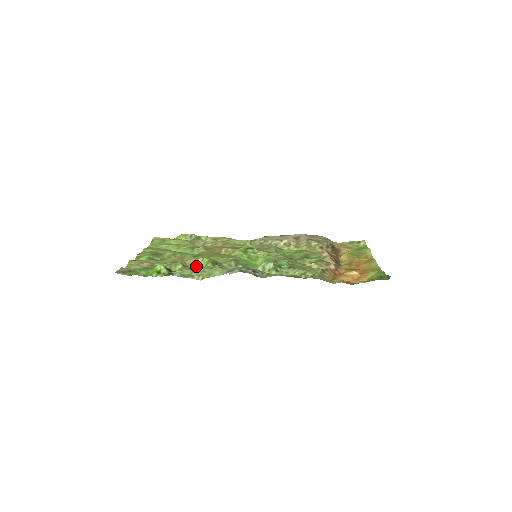
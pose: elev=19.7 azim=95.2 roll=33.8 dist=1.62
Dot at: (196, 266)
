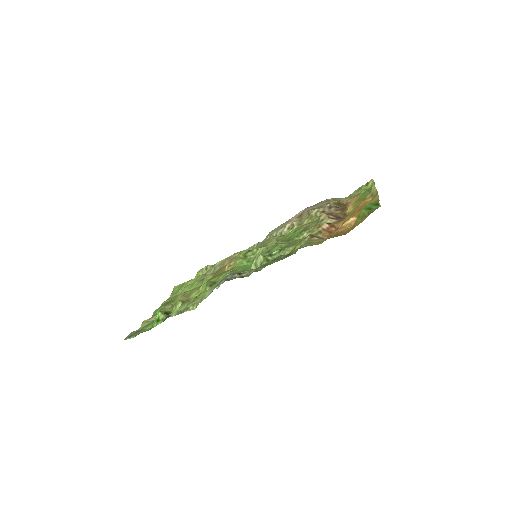
Dot at: occluded
